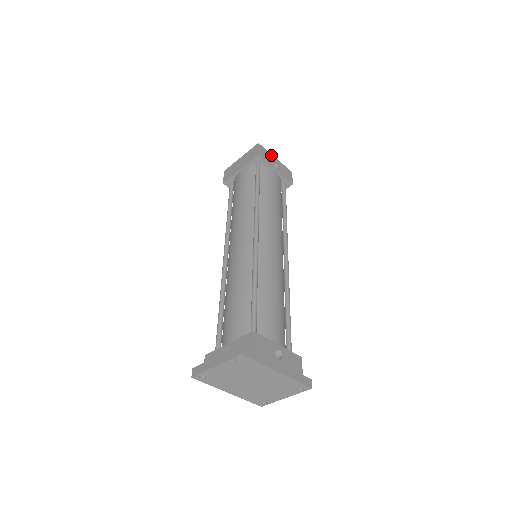
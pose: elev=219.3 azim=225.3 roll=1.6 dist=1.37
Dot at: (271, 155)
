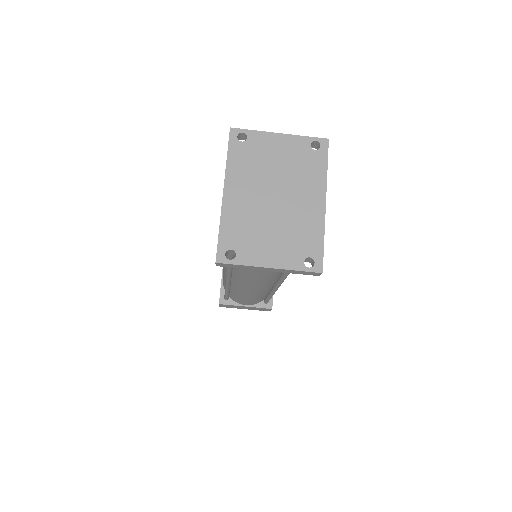
Dot at: occluded
